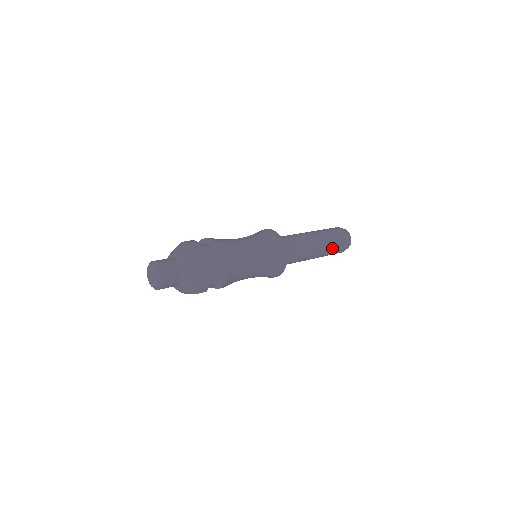
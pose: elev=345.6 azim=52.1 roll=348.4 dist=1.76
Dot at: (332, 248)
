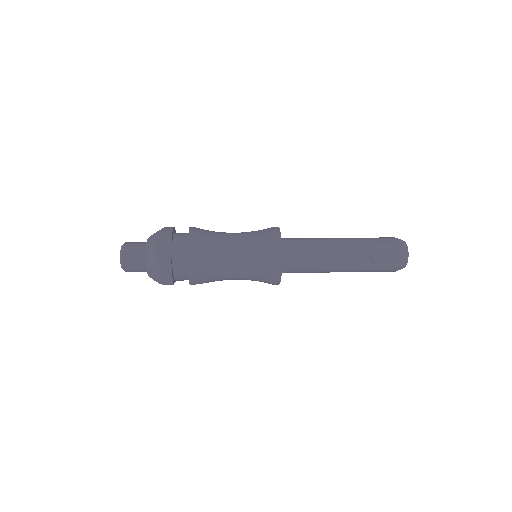
Dot at: (370, 264)
